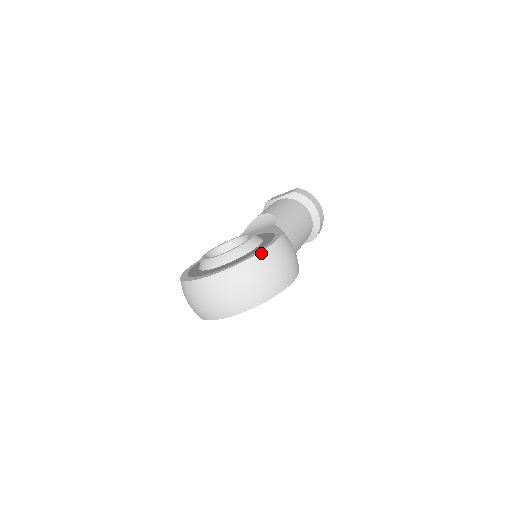
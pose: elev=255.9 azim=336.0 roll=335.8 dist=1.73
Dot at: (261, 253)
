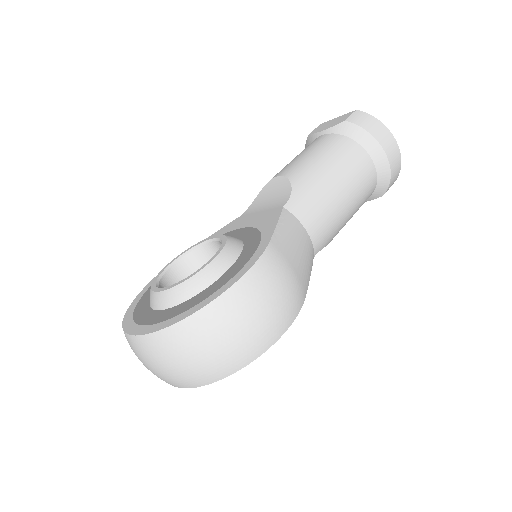
Dot at: (205, 308)
